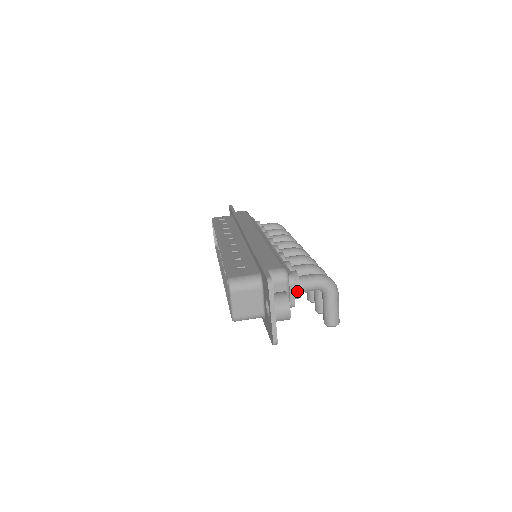
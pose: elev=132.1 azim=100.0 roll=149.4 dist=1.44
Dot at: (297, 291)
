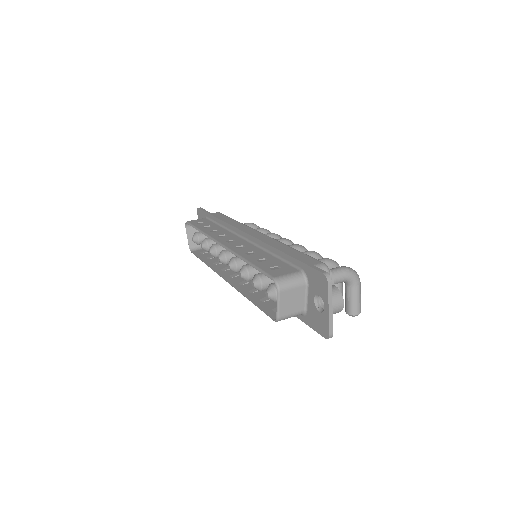
Dot at: occluded
